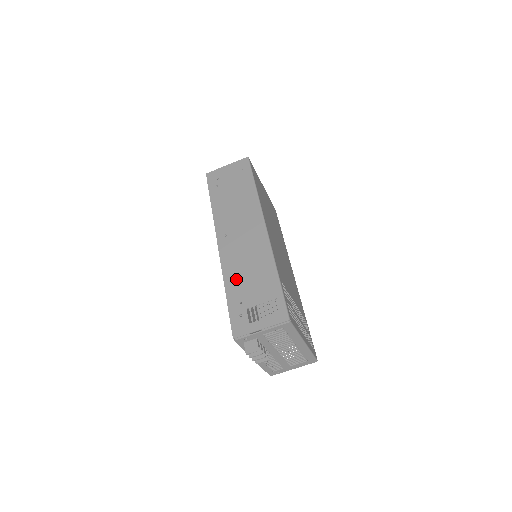
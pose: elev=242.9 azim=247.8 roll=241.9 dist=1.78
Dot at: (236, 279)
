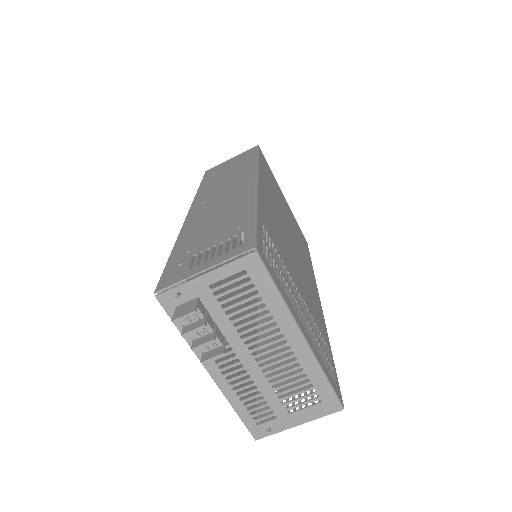
Dot at: (194, 232)
